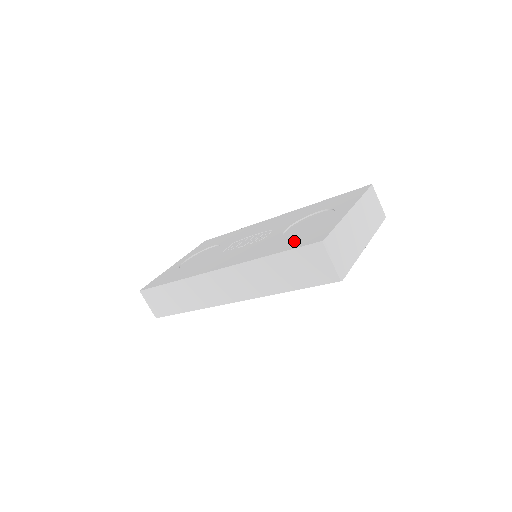
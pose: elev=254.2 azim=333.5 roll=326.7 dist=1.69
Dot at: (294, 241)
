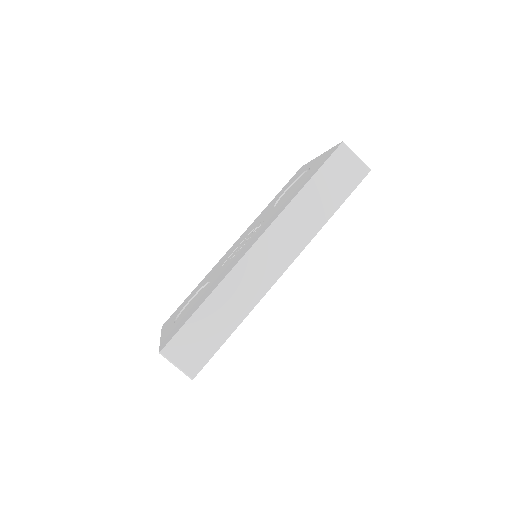
Dot at: (310, 174)
